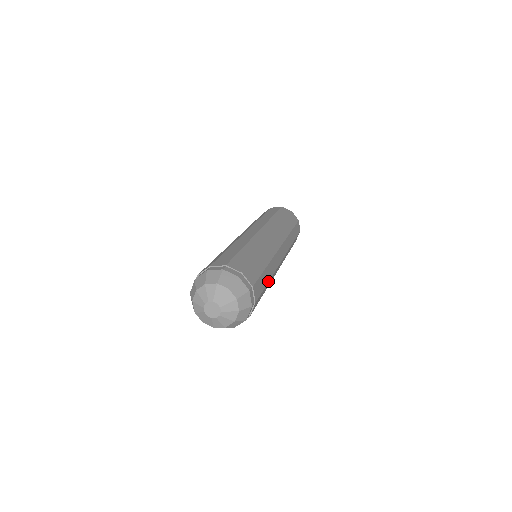
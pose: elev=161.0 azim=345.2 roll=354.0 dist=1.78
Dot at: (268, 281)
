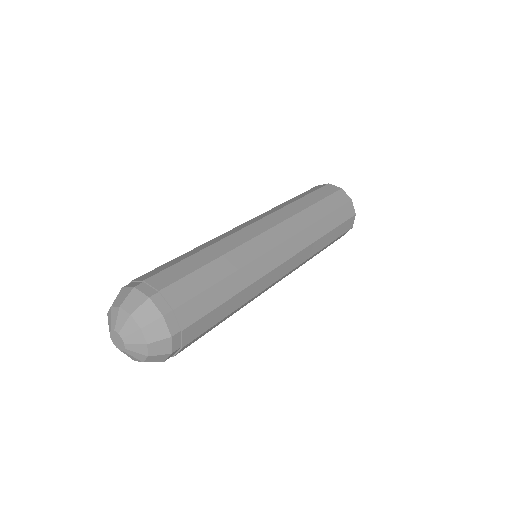
Dot at: (225, 277)
